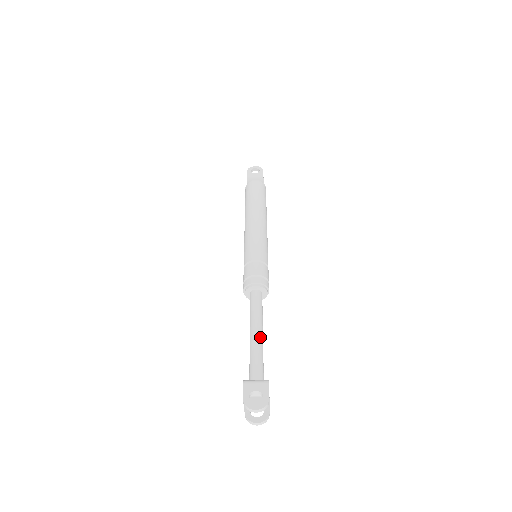
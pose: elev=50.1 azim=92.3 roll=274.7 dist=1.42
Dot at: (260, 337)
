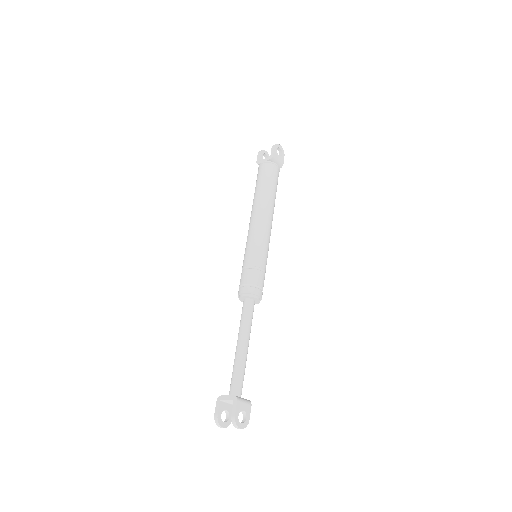
Dot at: occluded
